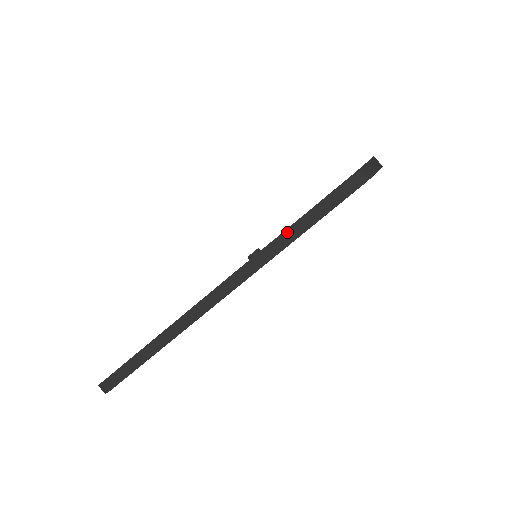
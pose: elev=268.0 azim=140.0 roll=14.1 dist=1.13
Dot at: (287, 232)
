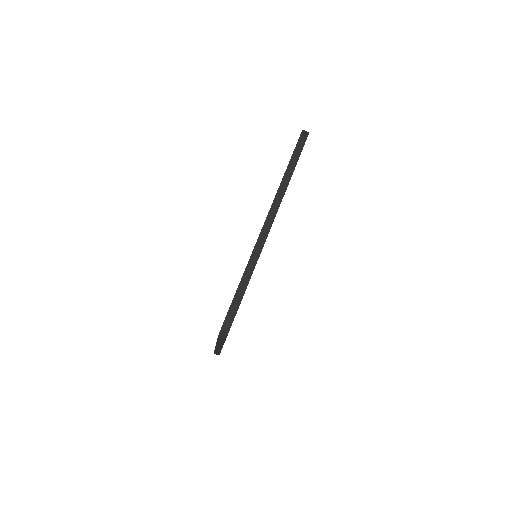
Dot at: (218, 342)
